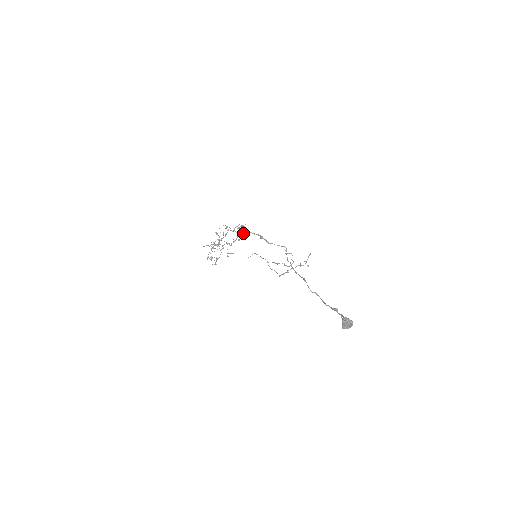
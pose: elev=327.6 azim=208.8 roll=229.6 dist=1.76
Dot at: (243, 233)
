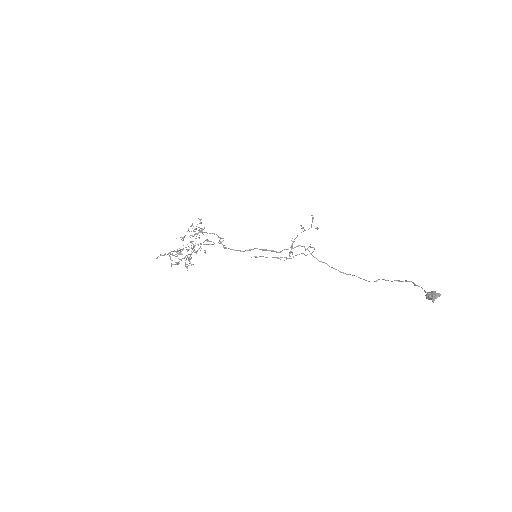
Dot at: occluded
